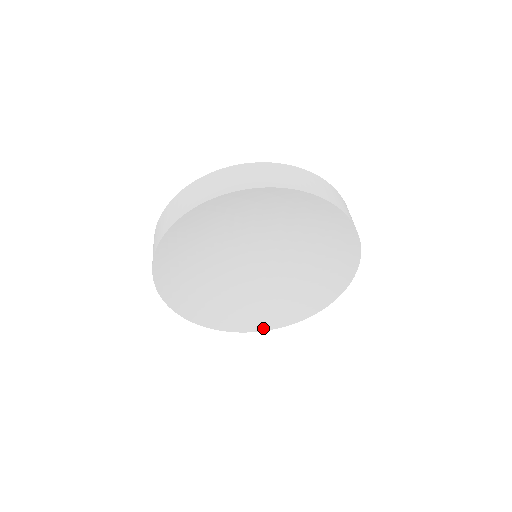
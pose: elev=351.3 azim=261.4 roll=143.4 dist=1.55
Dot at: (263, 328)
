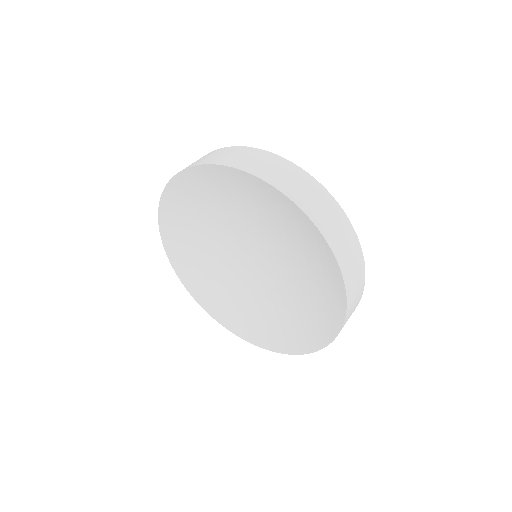
Dot at: (272, 348)
